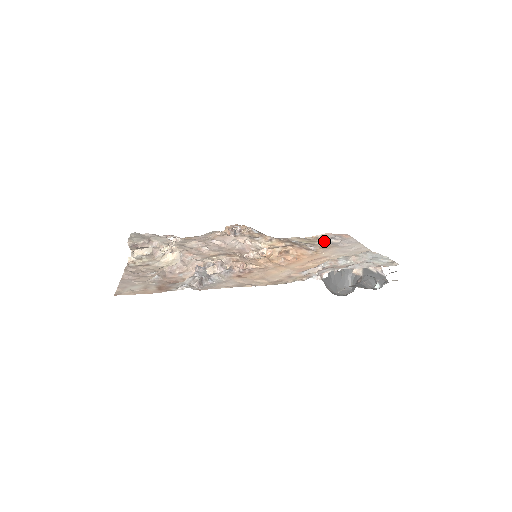
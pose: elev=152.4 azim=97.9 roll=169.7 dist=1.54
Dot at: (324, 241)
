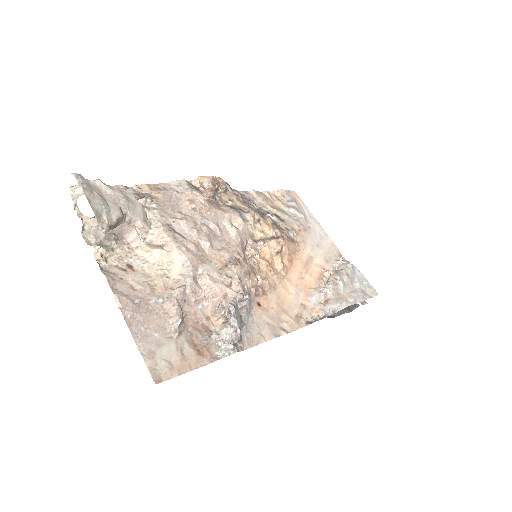
Dot at: (287, 210)
